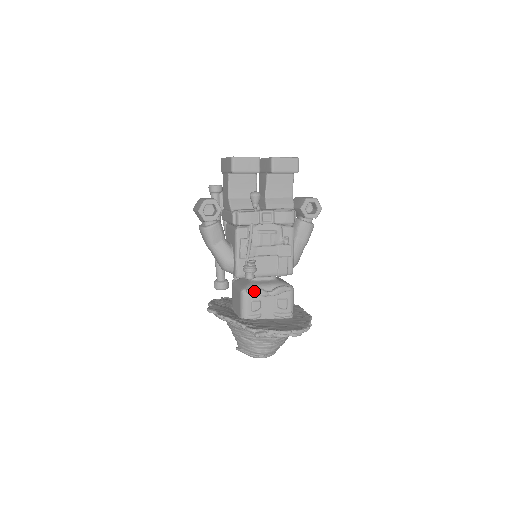
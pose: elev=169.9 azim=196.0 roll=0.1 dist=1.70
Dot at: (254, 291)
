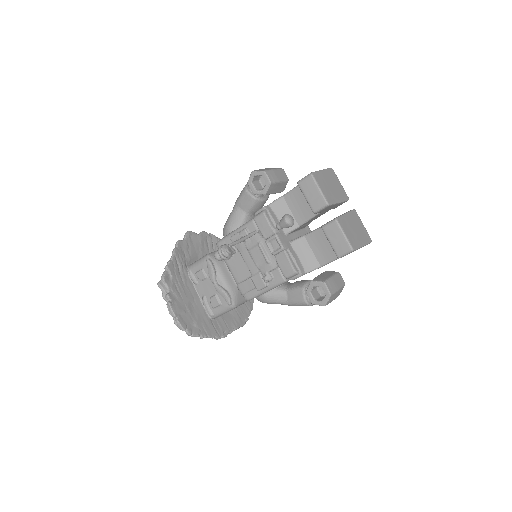
Dot at: (210, 266)
